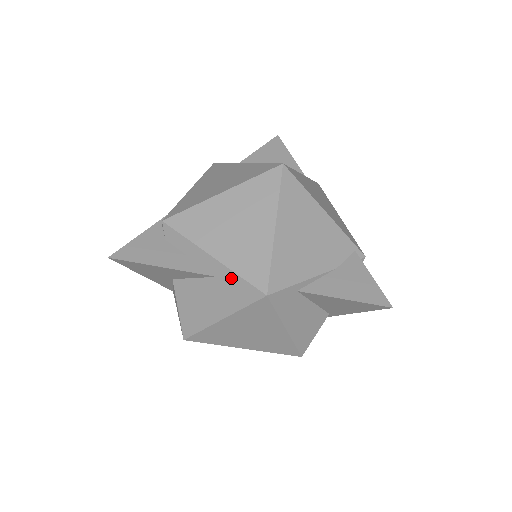
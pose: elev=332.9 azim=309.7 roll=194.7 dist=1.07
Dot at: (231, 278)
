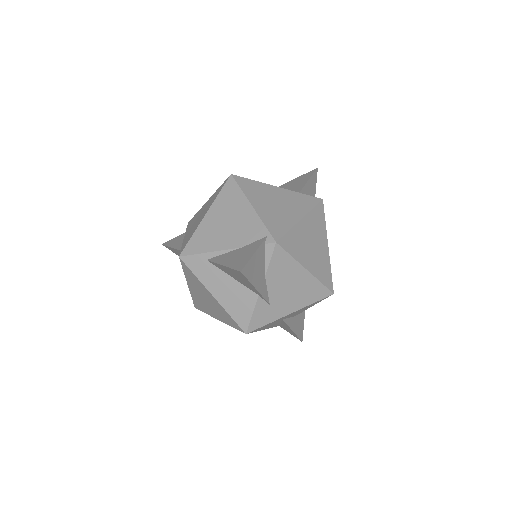
Dot at: occluded
